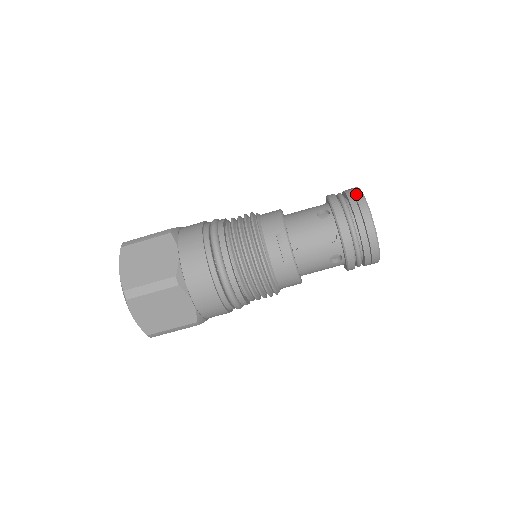
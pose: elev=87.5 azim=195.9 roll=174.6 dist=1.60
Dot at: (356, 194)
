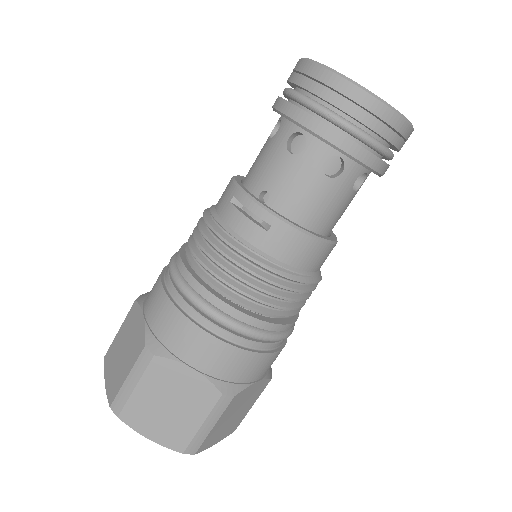
Dot at: occluded
